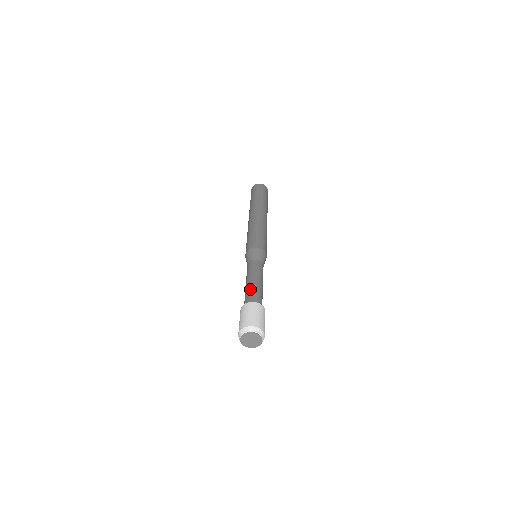
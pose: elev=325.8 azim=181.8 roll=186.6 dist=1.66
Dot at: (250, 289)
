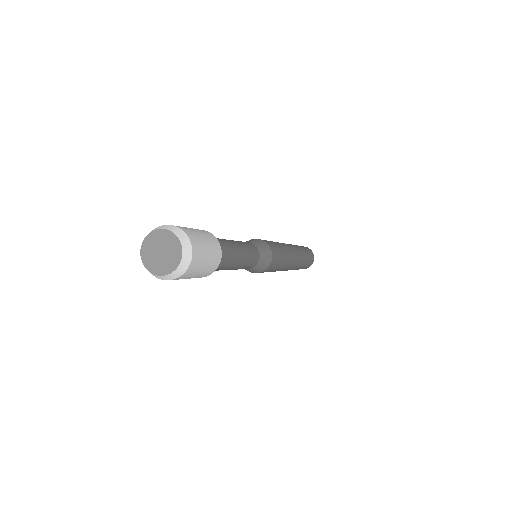
Dot at: occluded
